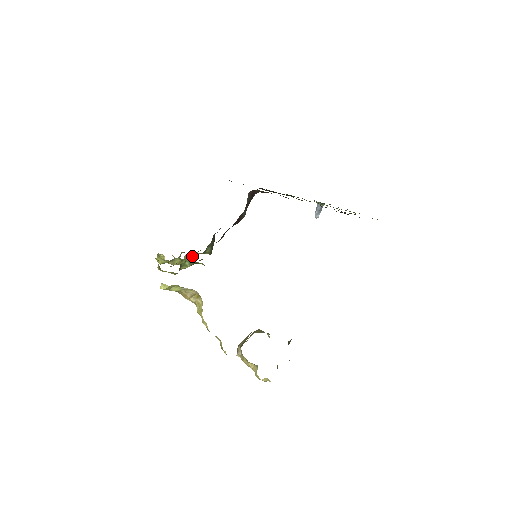
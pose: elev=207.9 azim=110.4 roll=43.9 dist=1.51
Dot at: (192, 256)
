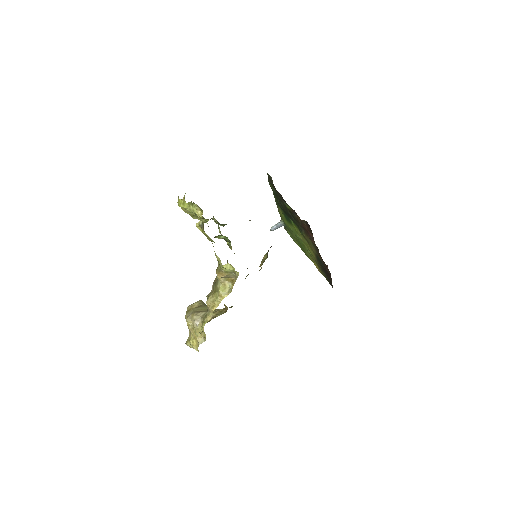
Dot at: (210, 219)
